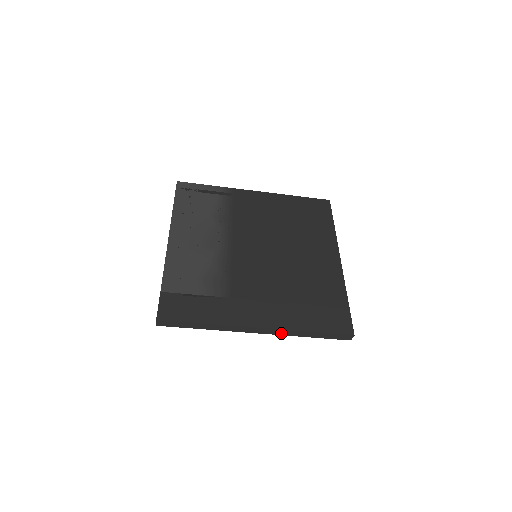
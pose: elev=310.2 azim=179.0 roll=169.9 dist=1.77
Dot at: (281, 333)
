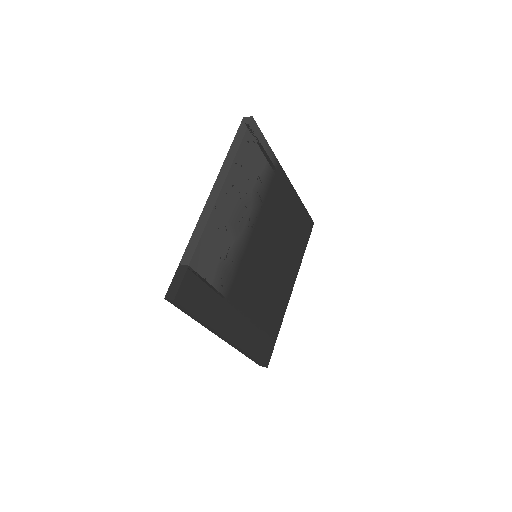
Dot at: (234, 346)
